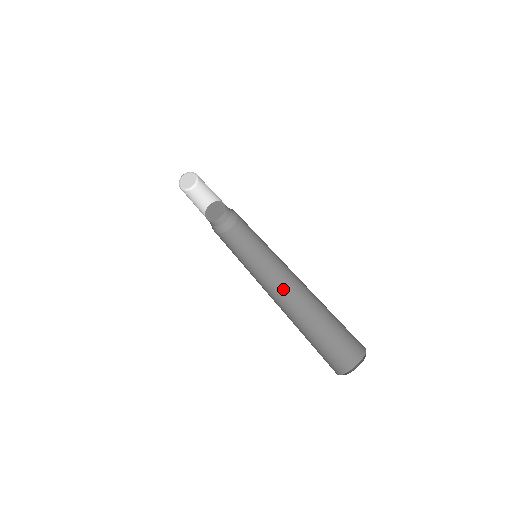
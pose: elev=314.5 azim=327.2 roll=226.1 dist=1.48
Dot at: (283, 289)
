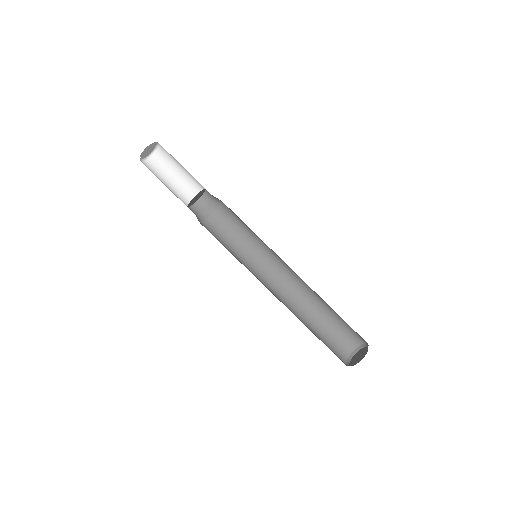
Dot at: (278, 289)
